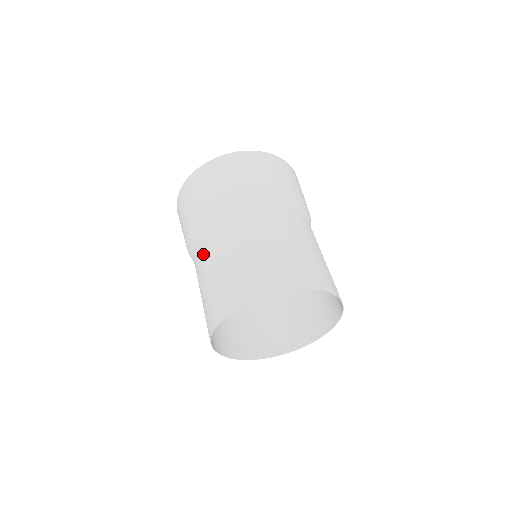
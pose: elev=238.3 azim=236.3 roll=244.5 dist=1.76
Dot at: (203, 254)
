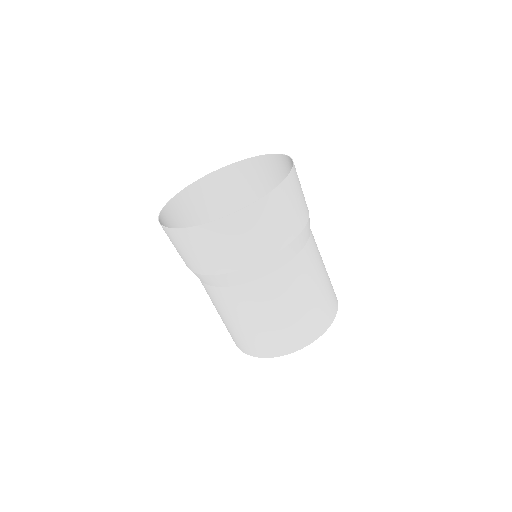
Dot at: (230, 303)
